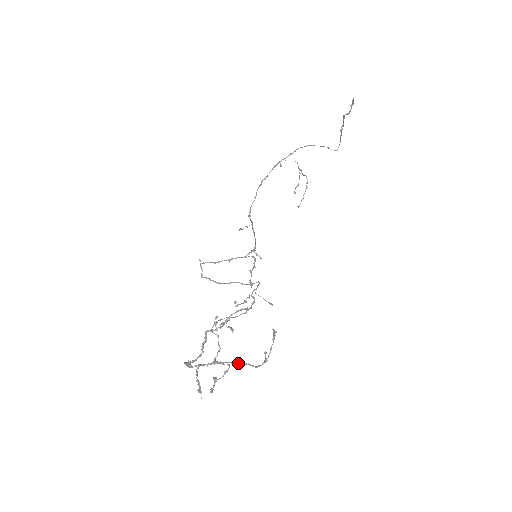
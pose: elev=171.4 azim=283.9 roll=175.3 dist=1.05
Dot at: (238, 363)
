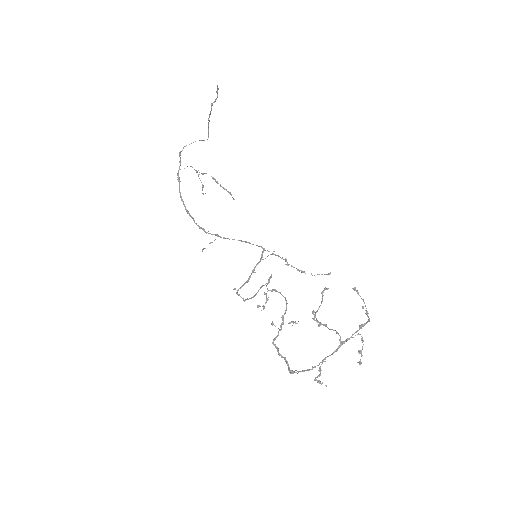
Dot at: (360, 328)
